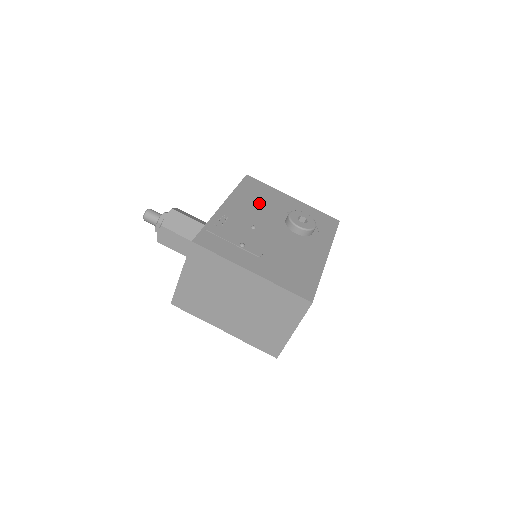
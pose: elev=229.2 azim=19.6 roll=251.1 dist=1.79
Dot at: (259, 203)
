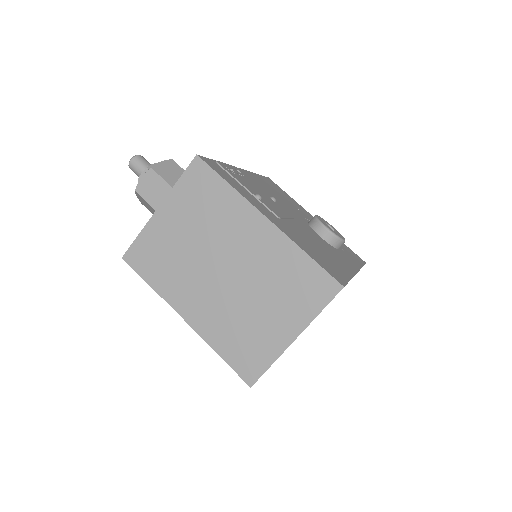
Dot at: (280, 196)
